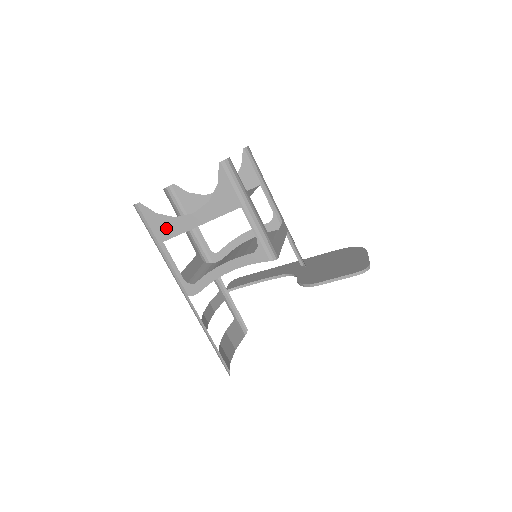
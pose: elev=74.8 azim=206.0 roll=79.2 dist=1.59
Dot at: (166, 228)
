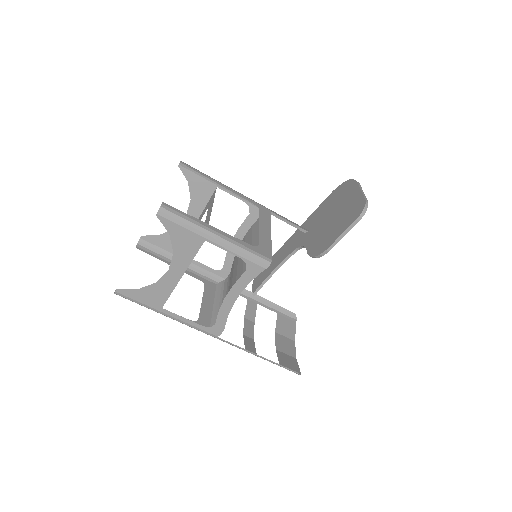
Dot at: (155, 296)
